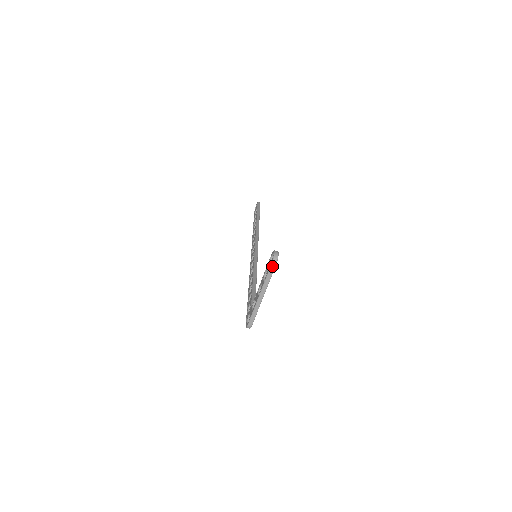
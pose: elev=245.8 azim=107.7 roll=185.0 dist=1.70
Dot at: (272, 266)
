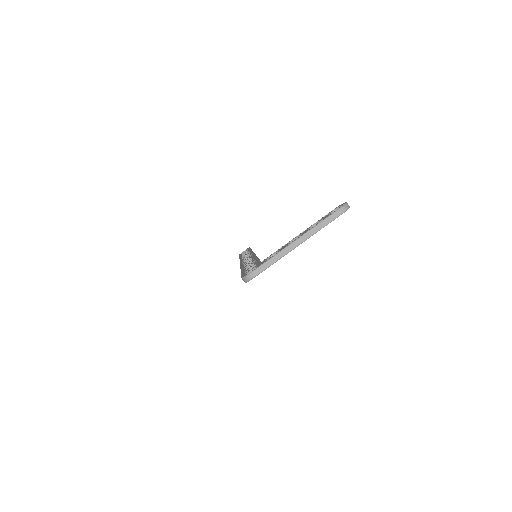
Dot at: (338, 212)
